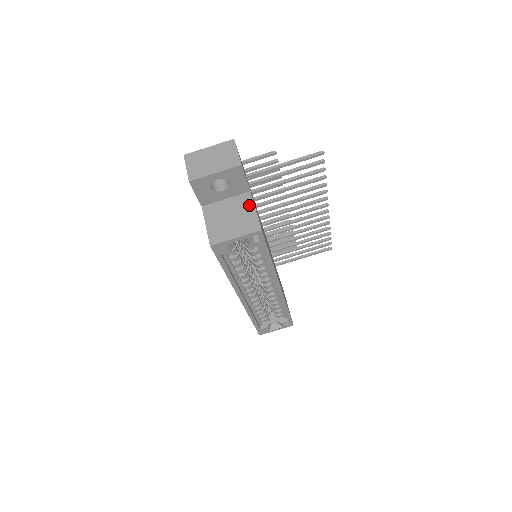
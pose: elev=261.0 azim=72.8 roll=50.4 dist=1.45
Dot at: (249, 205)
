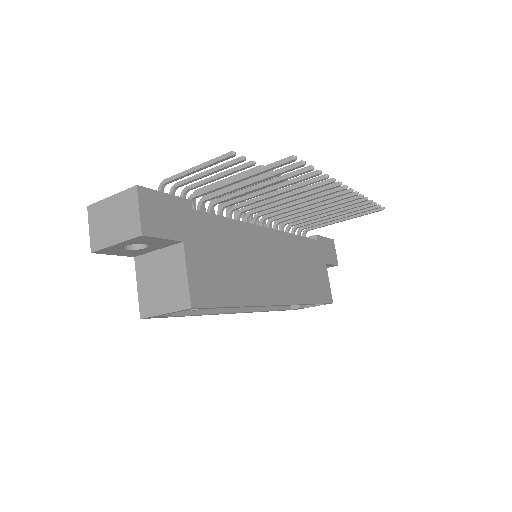
Dot at: (180, 265)
